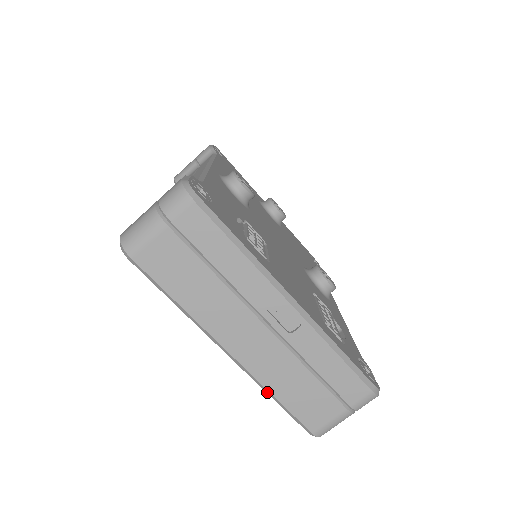
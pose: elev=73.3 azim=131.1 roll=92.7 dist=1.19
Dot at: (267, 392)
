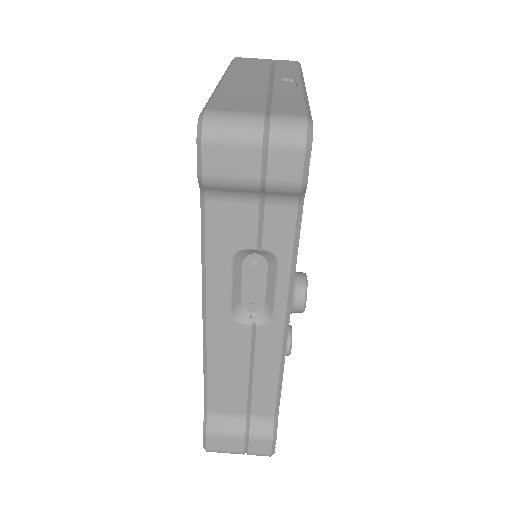
Dot at: (213, 93)
